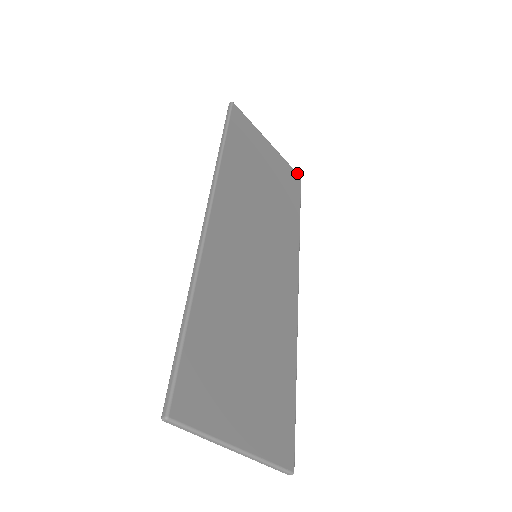
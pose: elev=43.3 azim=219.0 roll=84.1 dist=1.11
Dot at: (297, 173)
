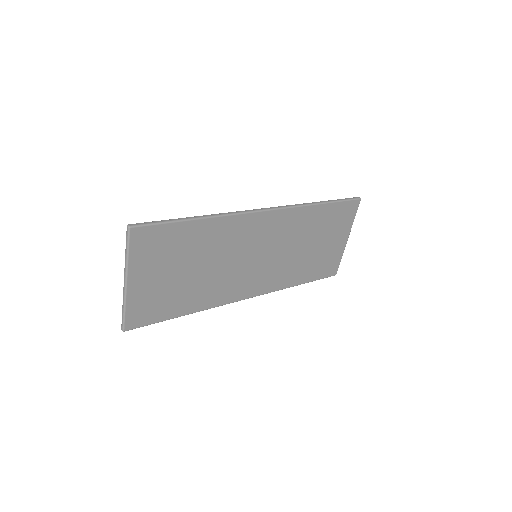
Dot at: occluded
